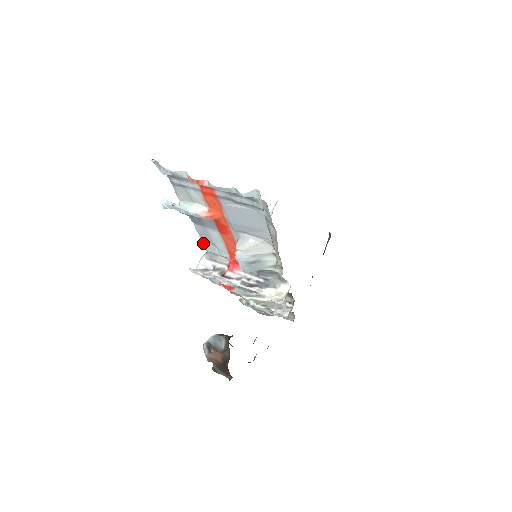
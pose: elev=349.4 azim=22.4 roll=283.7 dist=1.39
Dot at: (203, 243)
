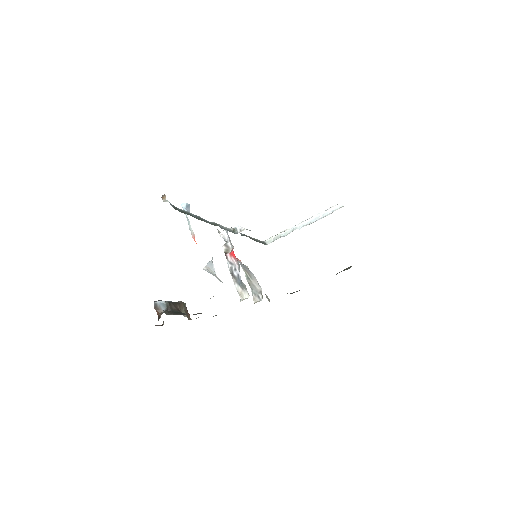
Dot at: occluded
